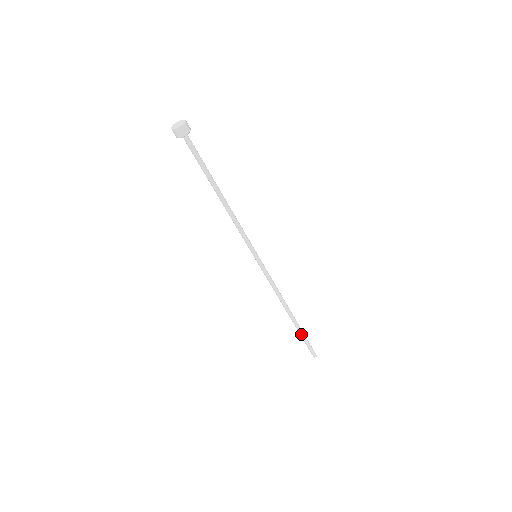
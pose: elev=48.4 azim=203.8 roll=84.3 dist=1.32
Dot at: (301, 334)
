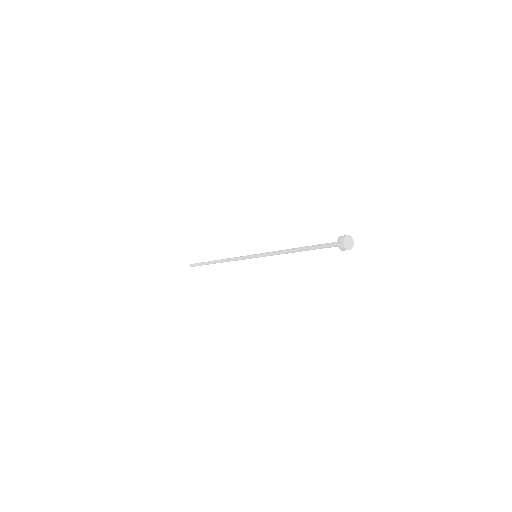
Dot at: occluded
